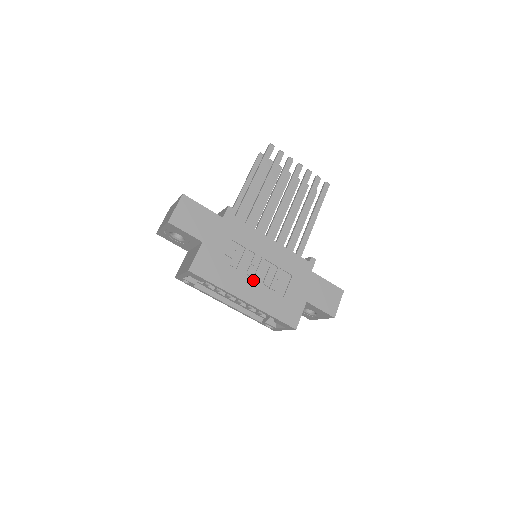
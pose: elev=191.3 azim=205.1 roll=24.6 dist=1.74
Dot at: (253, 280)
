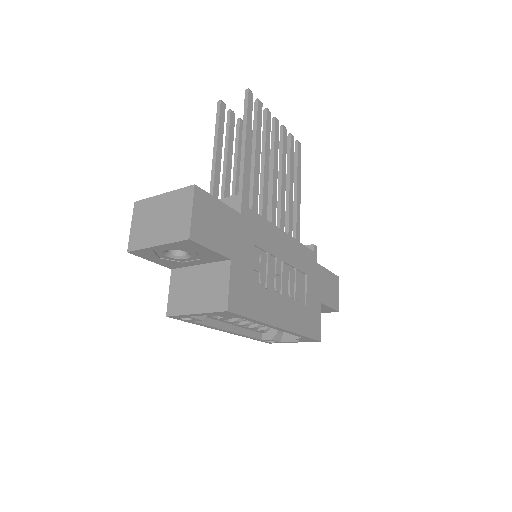
Dot at: (282, 296)
